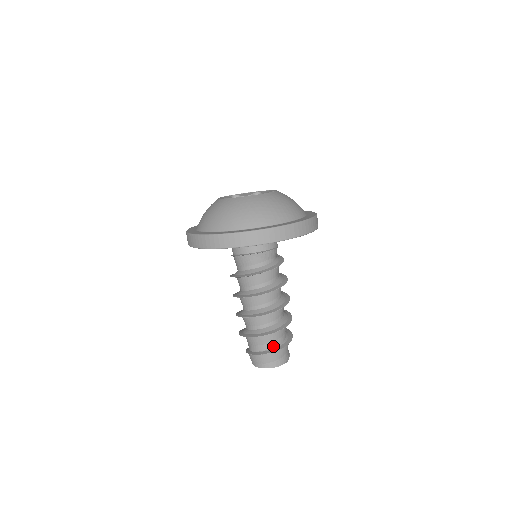
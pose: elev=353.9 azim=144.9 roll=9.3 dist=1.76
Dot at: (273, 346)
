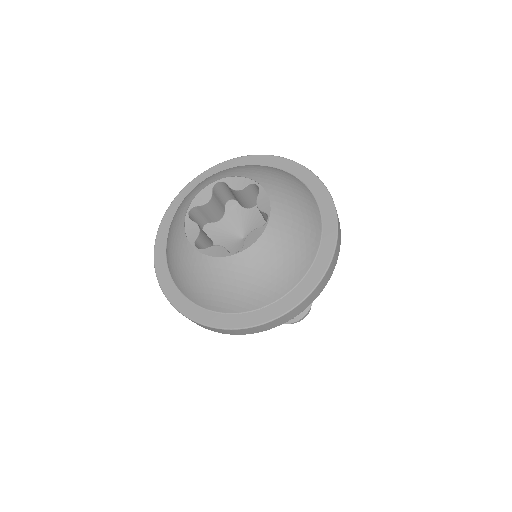
Dot at: occluded
